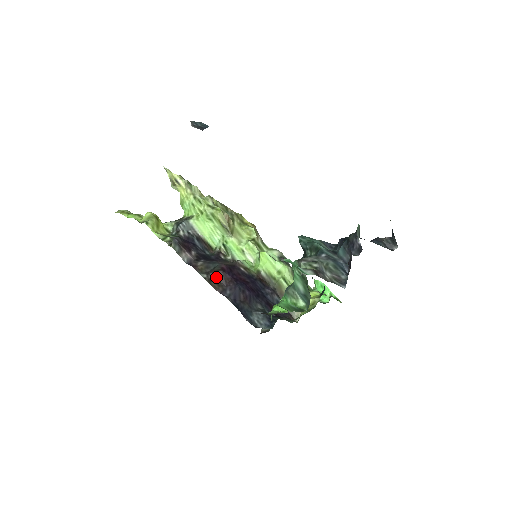
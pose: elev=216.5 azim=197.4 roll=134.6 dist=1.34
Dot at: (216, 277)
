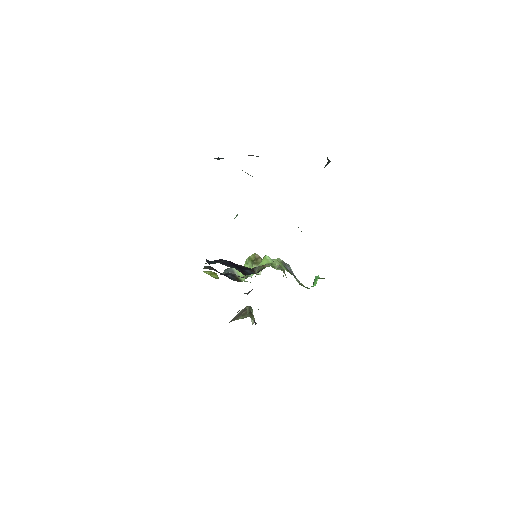
Dot at: occluded
